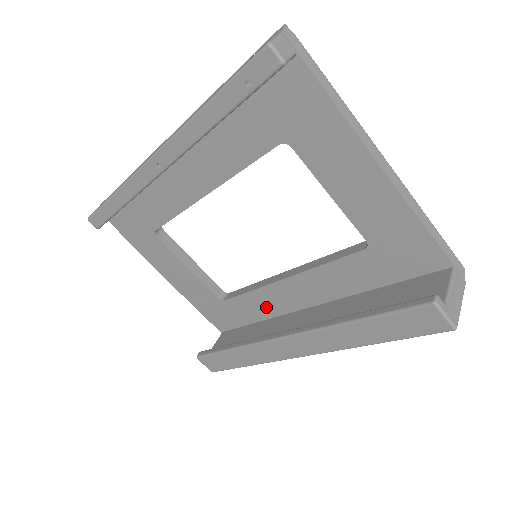
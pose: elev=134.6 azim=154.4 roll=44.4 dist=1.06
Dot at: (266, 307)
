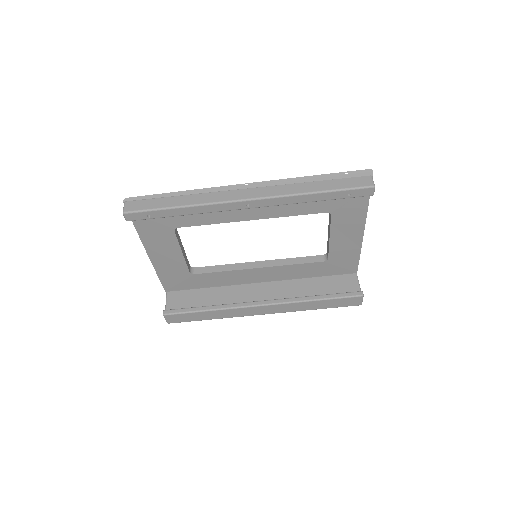
Dot at: (228, 280)
